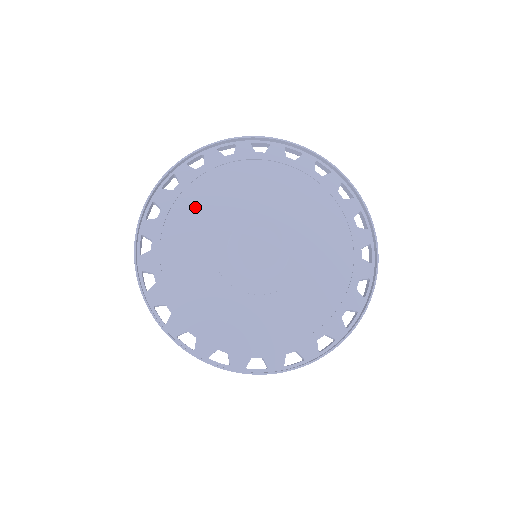
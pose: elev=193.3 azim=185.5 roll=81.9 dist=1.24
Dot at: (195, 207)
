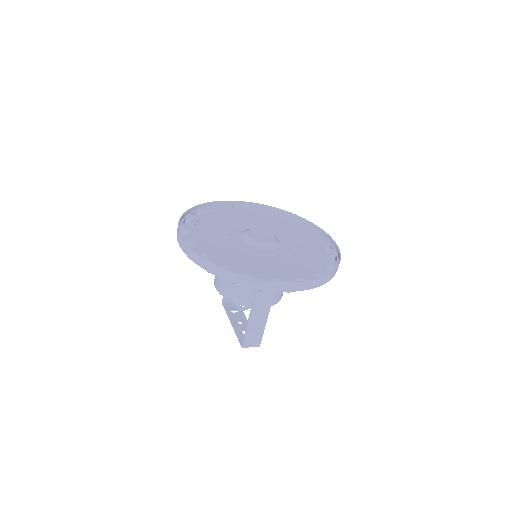
Dot at: (214, 222)
